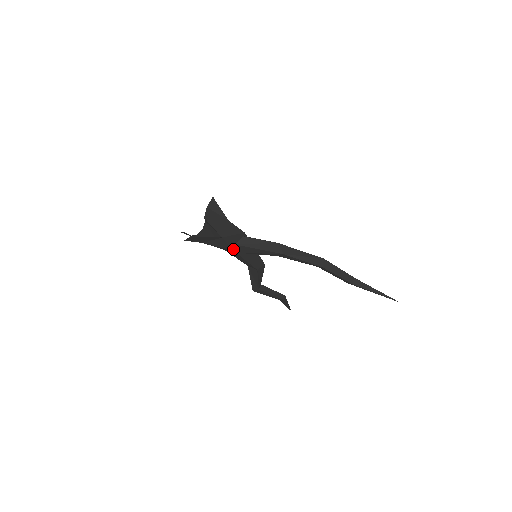
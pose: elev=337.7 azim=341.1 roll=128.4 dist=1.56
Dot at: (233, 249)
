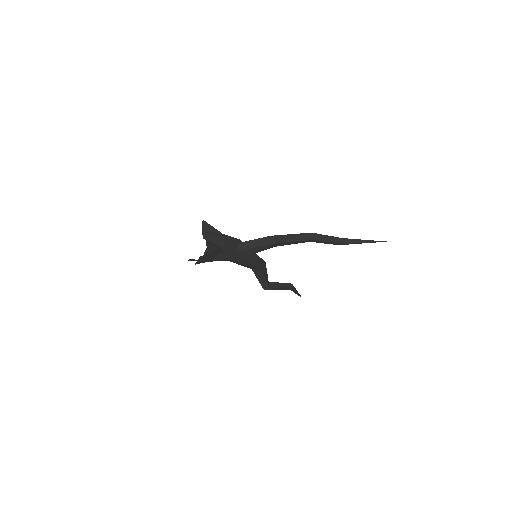
Dot at: (236, 256)
